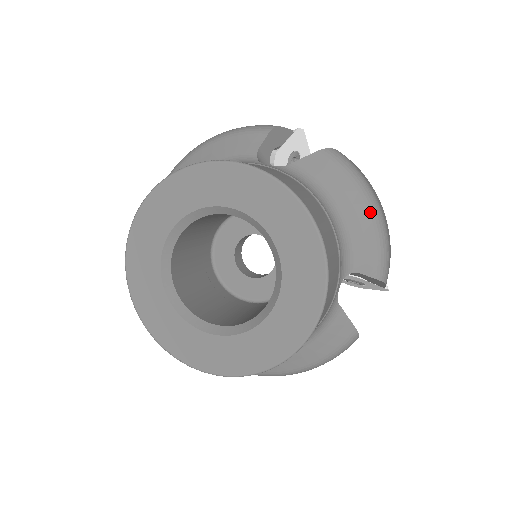
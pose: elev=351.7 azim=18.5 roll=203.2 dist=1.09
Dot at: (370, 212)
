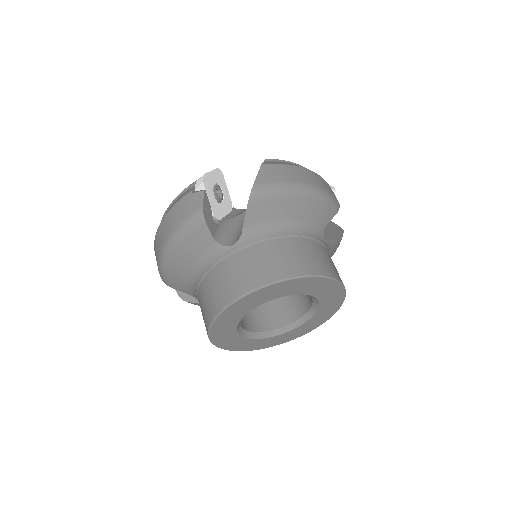
Dot at: (307, 199)
